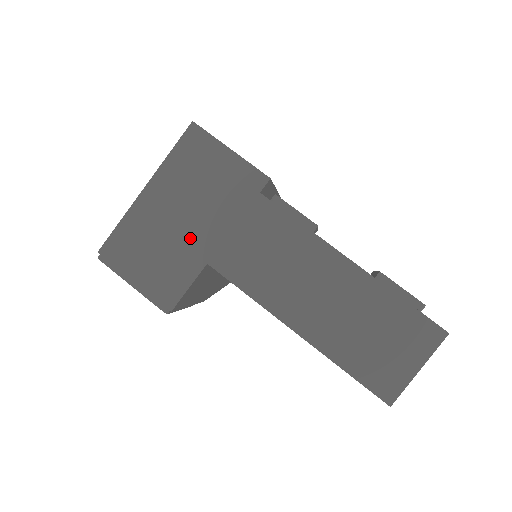
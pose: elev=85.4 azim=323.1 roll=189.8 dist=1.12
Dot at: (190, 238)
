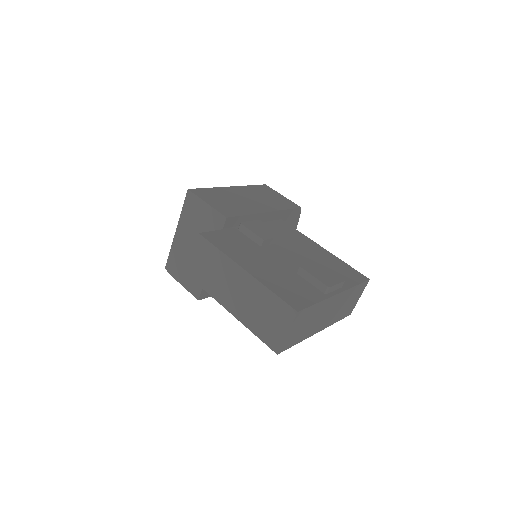
Dot at: occluded
